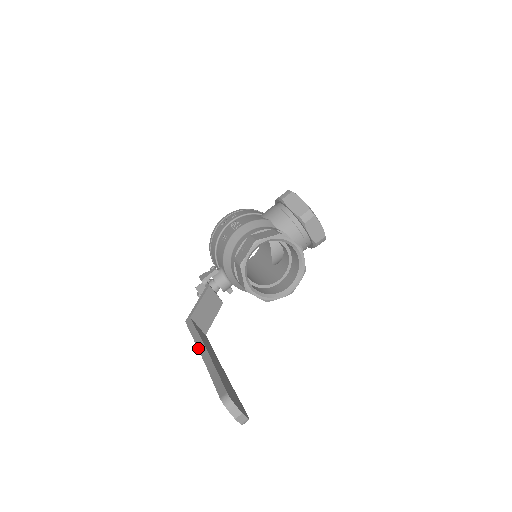
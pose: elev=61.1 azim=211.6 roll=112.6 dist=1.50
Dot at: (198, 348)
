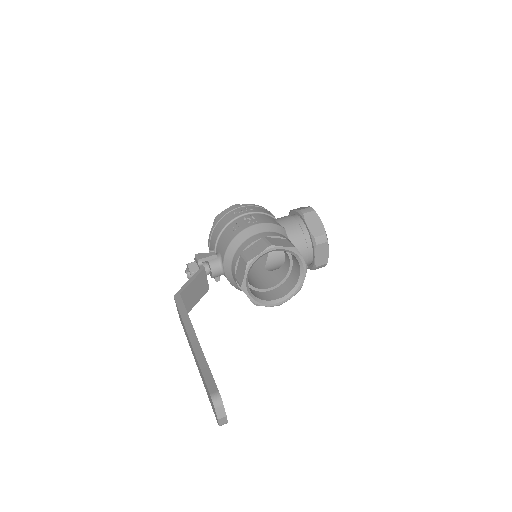
Dot at: (187, 331)
